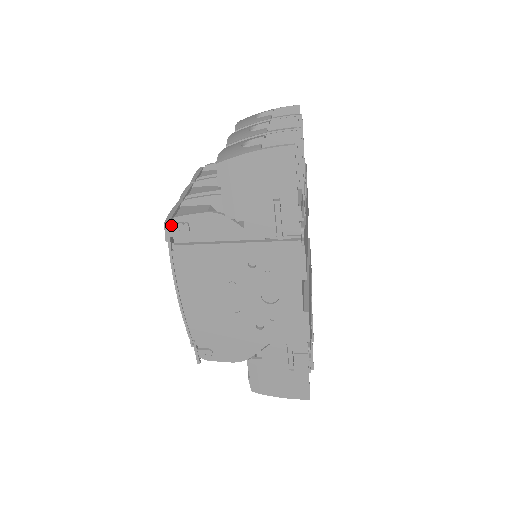
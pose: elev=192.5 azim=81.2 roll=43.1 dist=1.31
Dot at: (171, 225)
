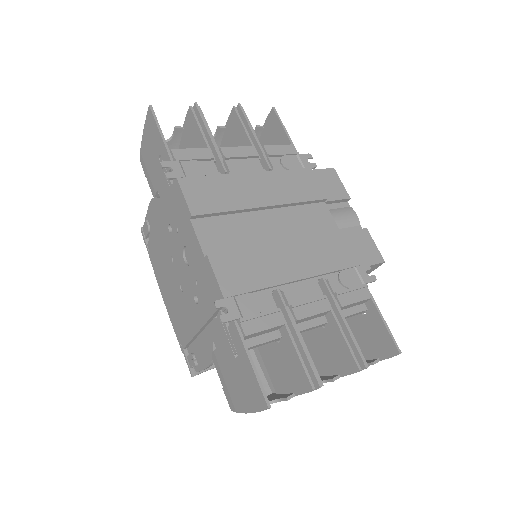
Dot at: (143, 228)
